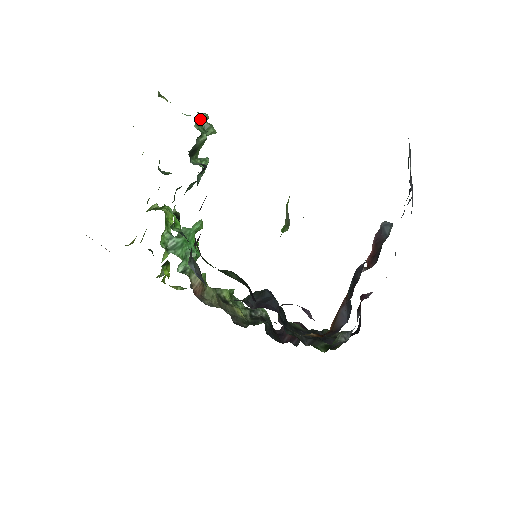
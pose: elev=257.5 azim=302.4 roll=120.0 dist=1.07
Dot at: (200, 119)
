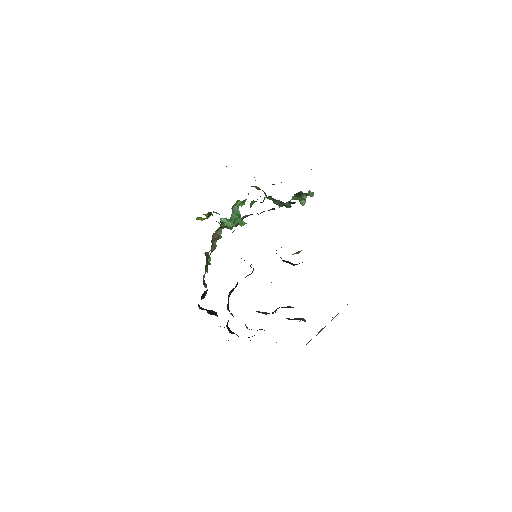
Dot at: (312, 192)
